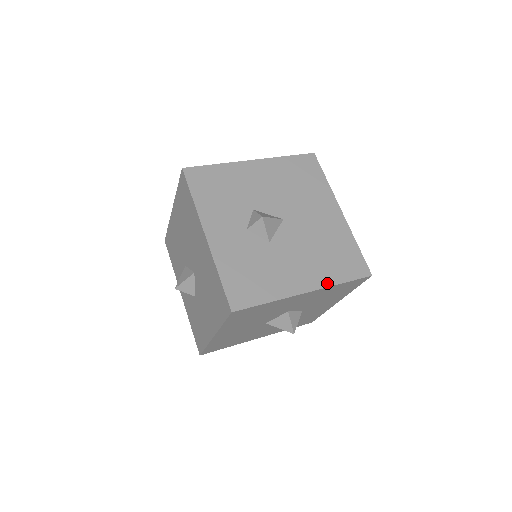
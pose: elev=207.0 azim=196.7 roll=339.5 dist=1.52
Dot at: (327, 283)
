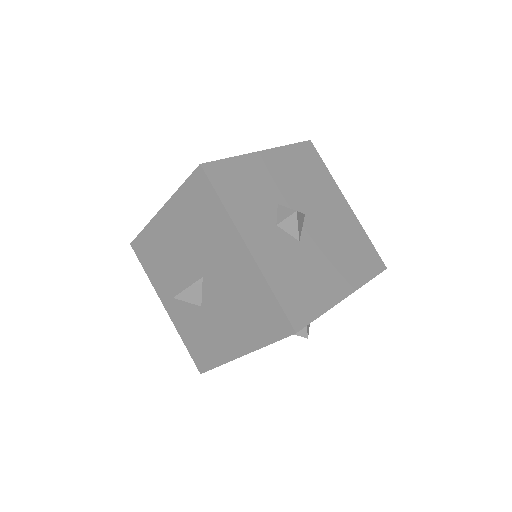
Dot at: (255, 346)
